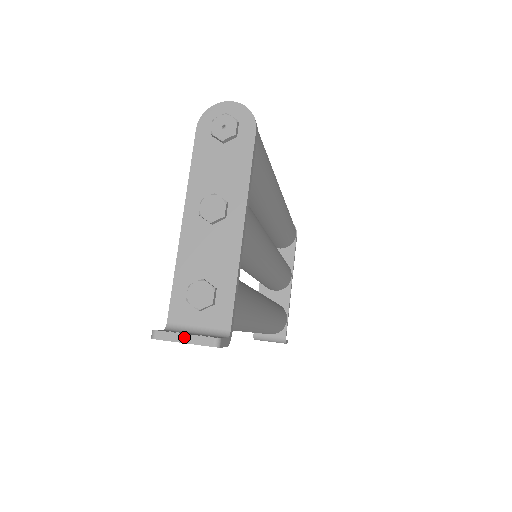
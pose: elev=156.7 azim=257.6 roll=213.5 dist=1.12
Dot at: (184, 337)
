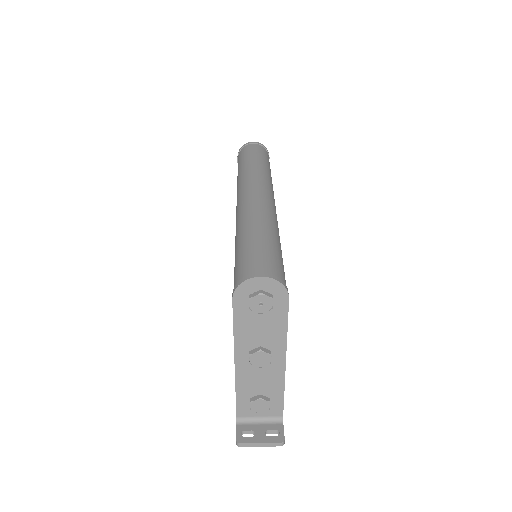
Dot at: (261, 444)
